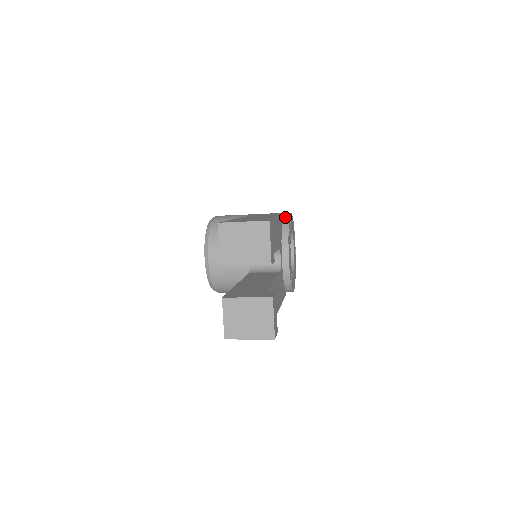
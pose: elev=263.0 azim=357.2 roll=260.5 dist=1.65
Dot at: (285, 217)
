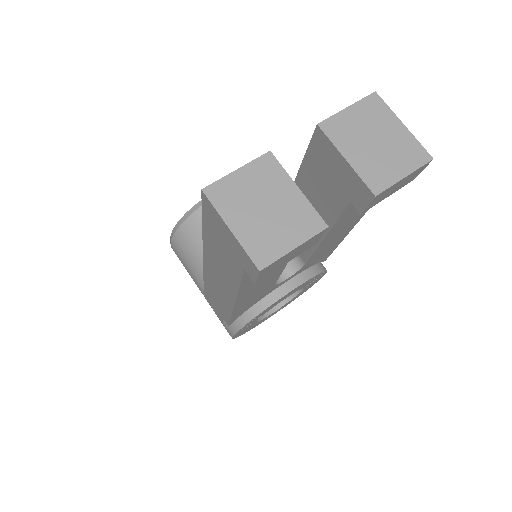
Dot at: occluded
